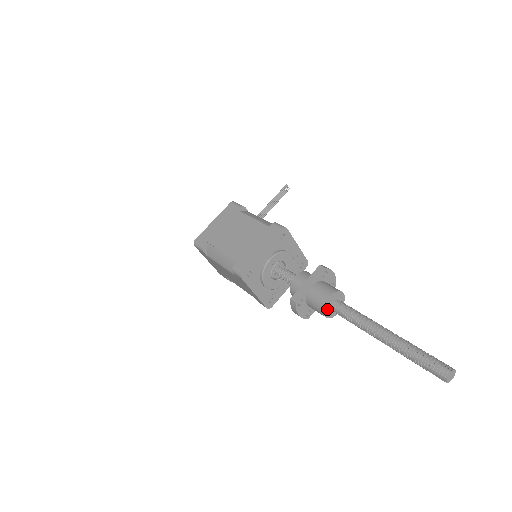
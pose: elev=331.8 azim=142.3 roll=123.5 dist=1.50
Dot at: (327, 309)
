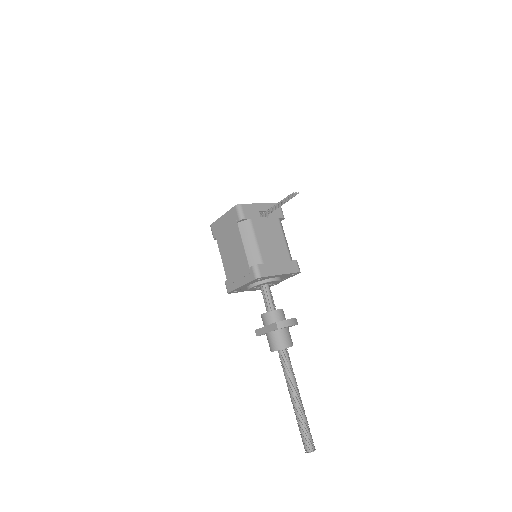
Dot at: occluded
